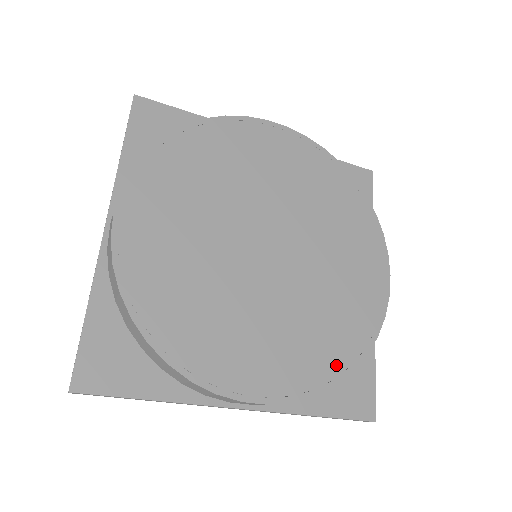
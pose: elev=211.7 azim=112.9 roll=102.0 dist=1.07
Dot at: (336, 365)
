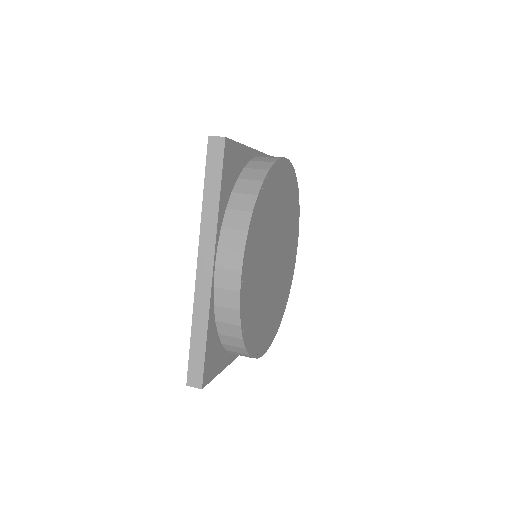
Dot at: (281, 315)
